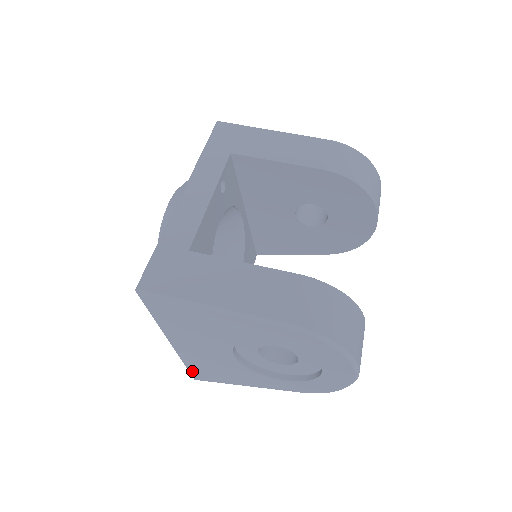
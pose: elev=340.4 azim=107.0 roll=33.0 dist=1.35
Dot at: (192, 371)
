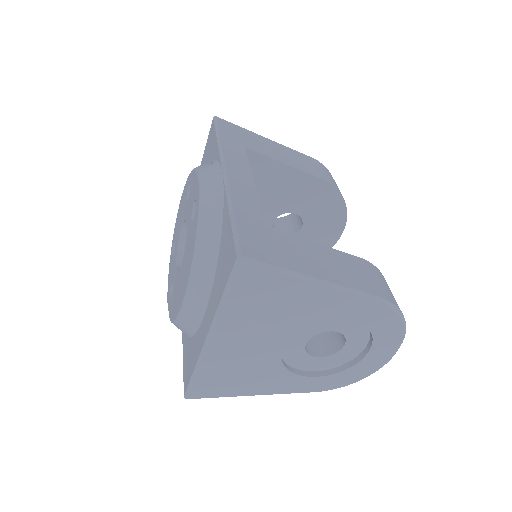
Dot at: (198, 384)
